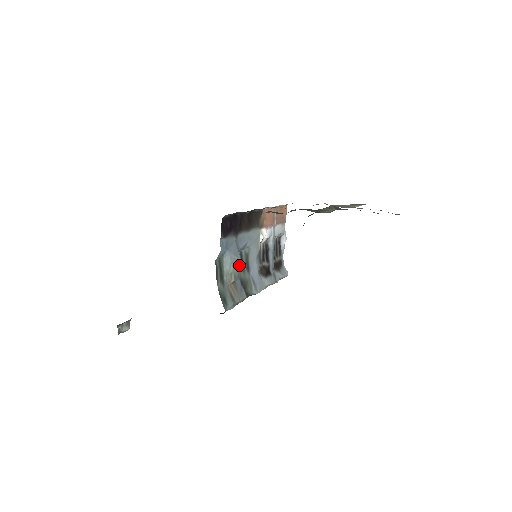
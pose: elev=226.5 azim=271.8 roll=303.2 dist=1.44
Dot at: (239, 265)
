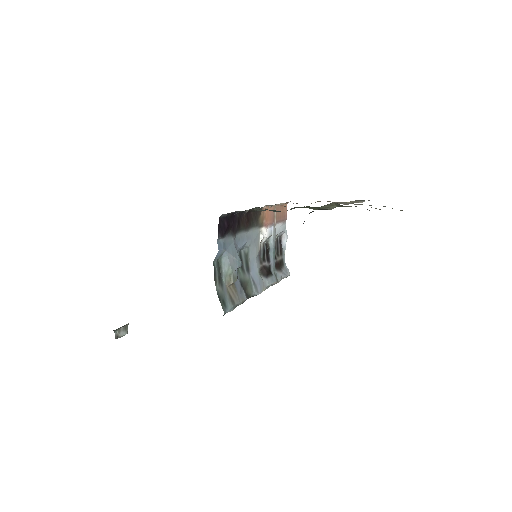
Dot at: (238, 266)
